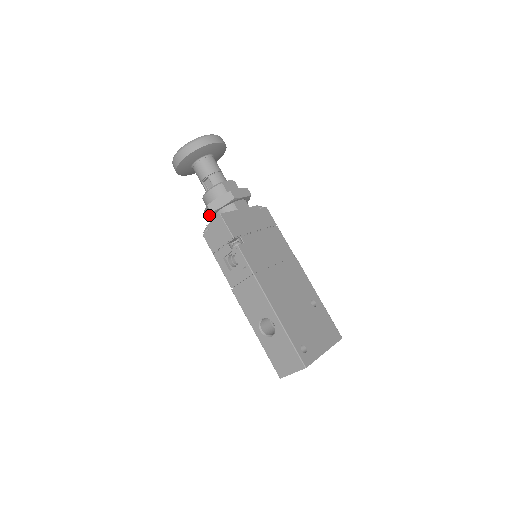
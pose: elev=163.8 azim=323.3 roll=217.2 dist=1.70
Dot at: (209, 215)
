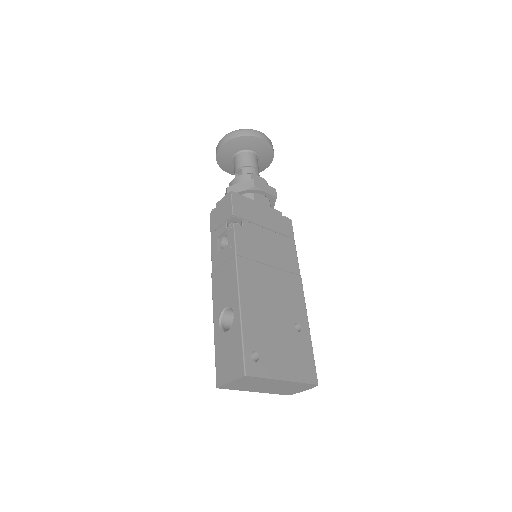
Dot at: occluded
